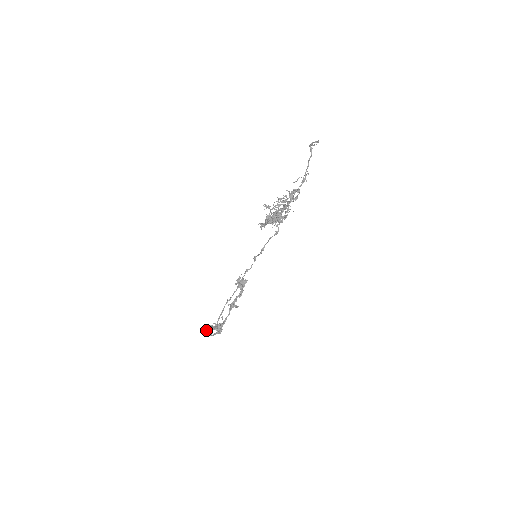
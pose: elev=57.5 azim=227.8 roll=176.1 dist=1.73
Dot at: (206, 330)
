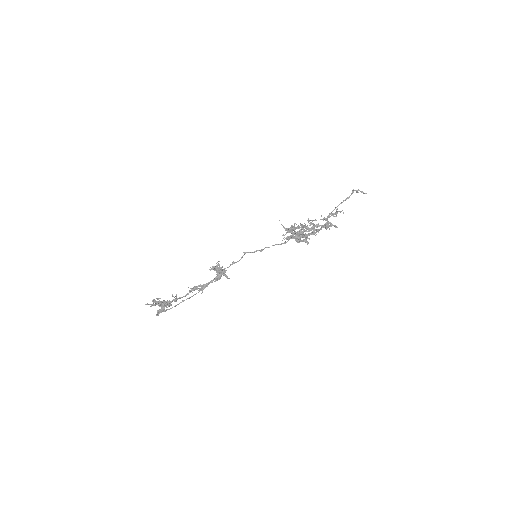
Dot at: (146, 304)
